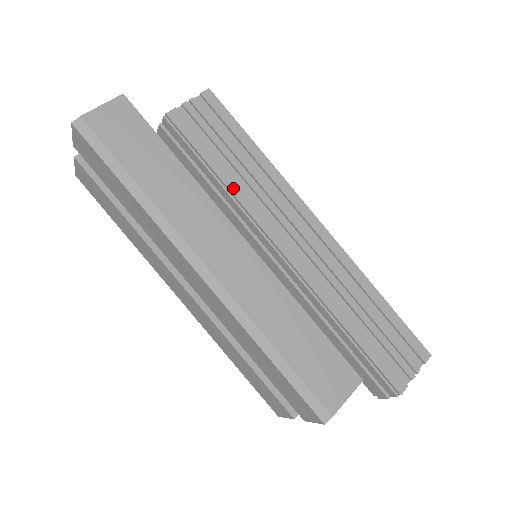
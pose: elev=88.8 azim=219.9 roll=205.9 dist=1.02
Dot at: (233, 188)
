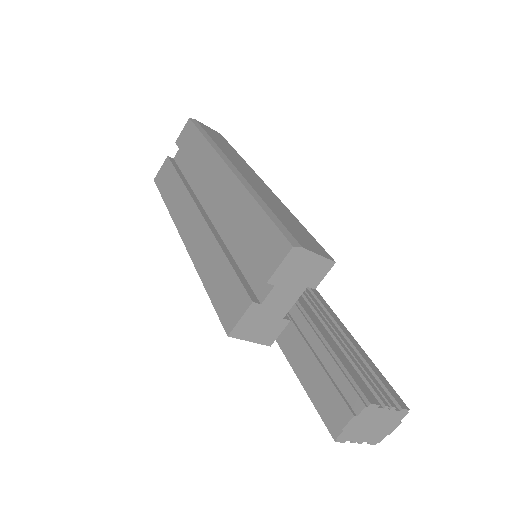
Dot at: occluded
